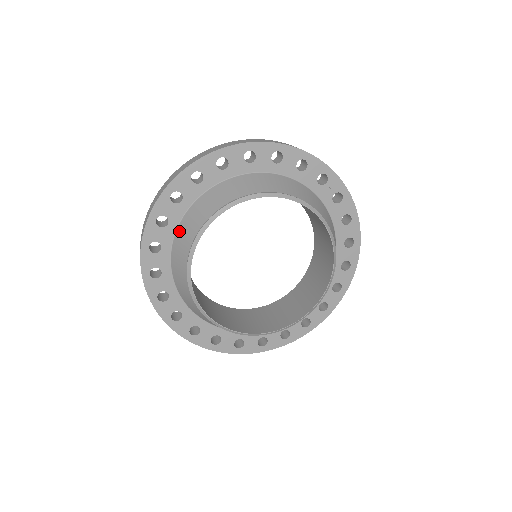
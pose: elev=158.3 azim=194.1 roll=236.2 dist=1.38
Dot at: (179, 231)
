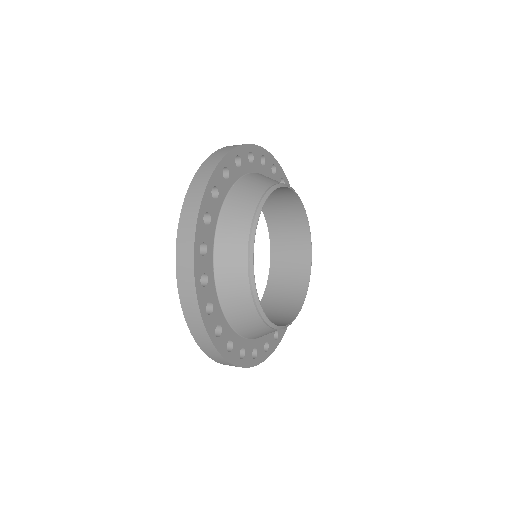
Dot at: (236, 189)
